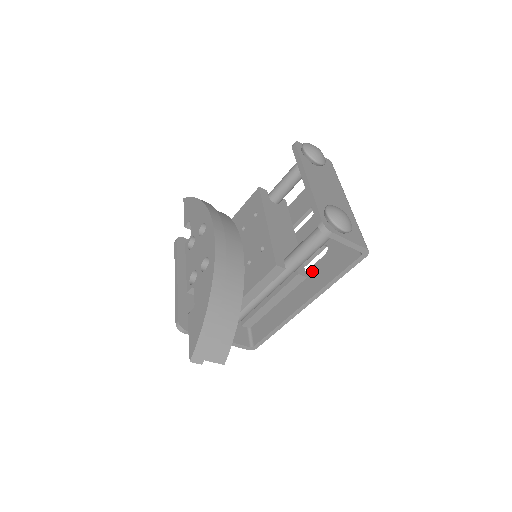
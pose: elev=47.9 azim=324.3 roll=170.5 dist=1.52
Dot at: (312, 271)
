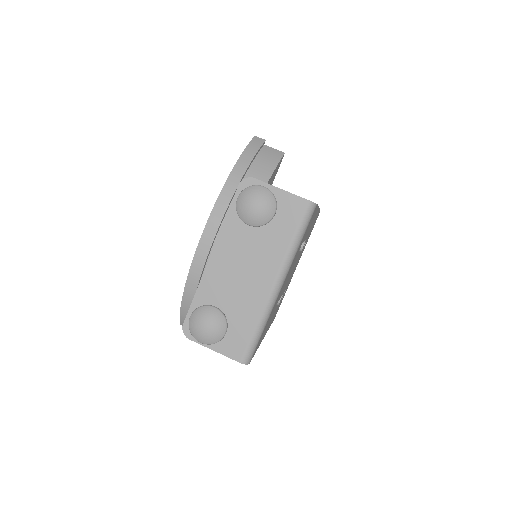
Dot at: occluded
